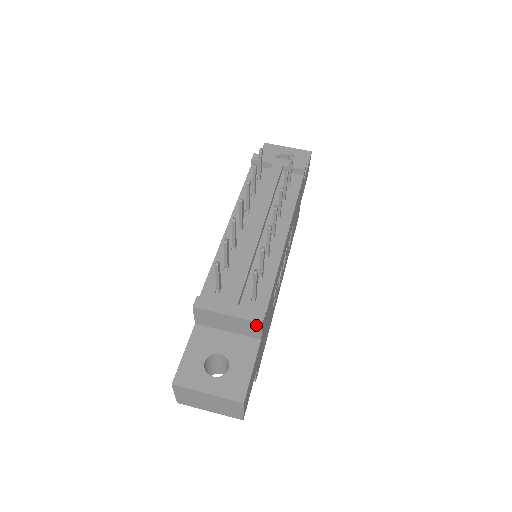
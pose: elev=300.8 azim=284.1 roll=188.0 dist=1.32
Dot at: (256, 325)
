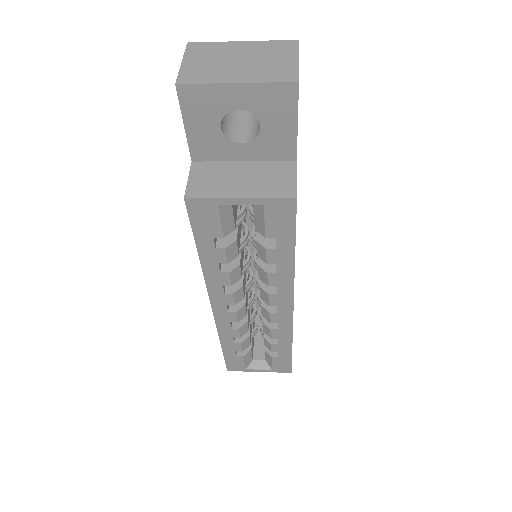
Dot at: occluded
